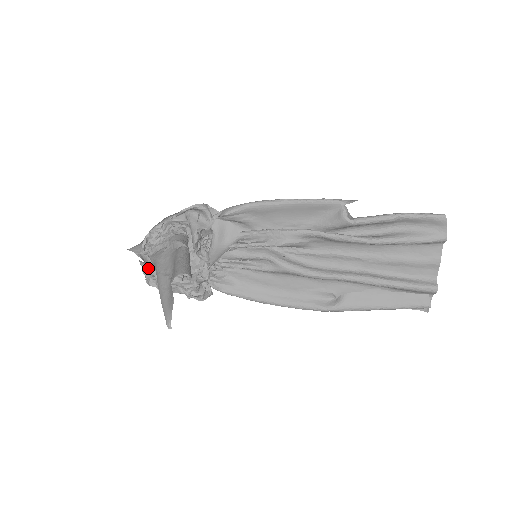
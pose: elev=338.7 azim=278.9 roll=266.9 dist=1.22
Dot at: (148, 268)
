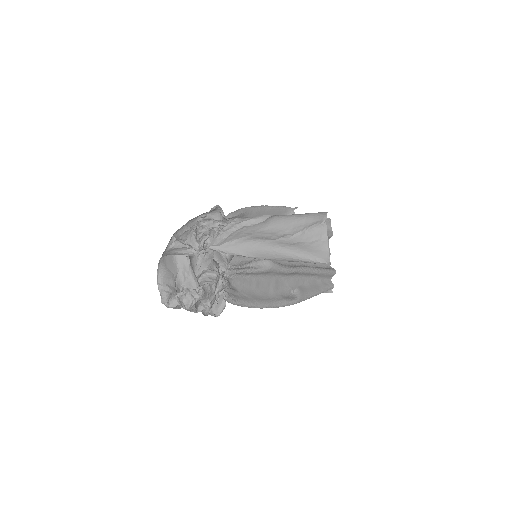
Dot at: (169, 286)
